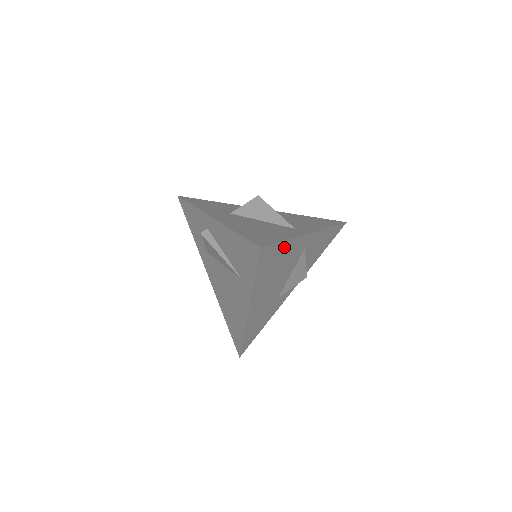
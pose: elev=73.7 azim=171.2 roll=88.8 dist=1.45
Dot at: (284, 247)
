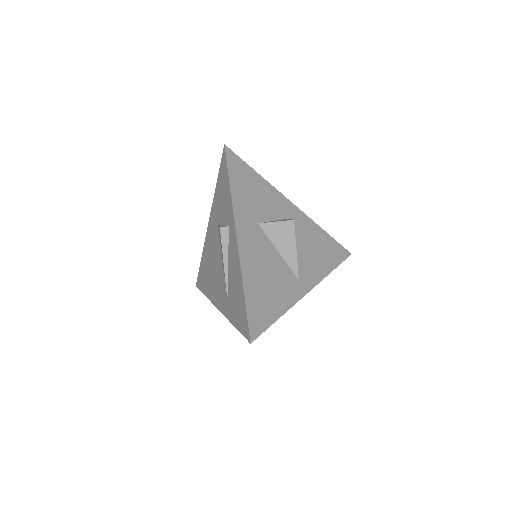
Dot at: occluded
